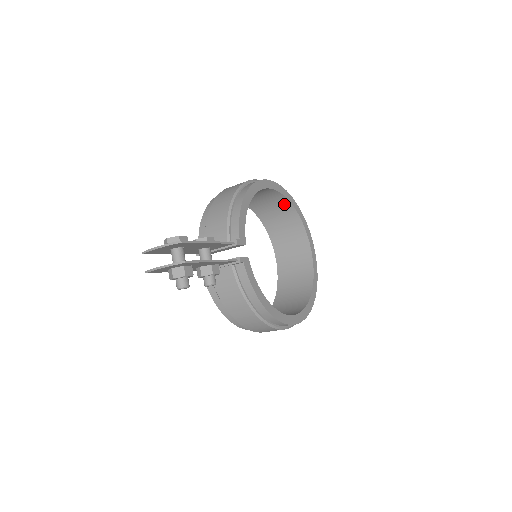
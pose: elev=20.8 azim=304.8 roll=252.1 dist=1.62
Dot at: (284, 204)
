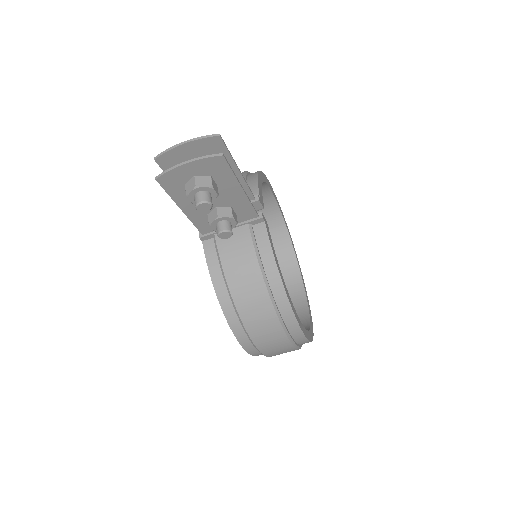
Dot at: (278, 227)
